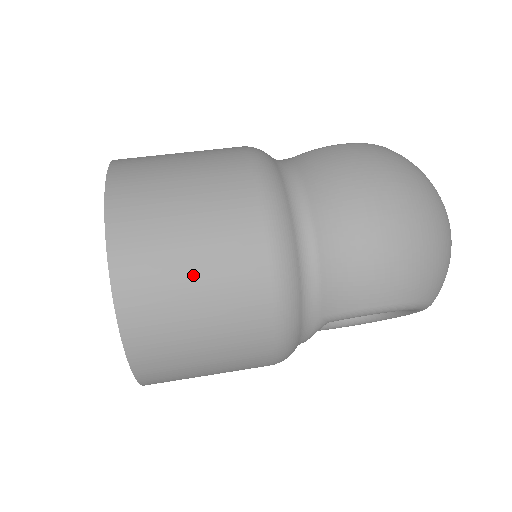
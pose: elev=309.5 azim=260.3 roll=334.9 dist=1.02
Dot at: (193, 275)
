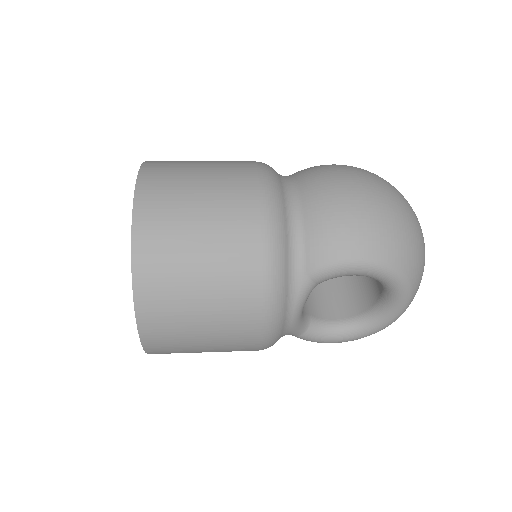
Dot at: (199, 208)
